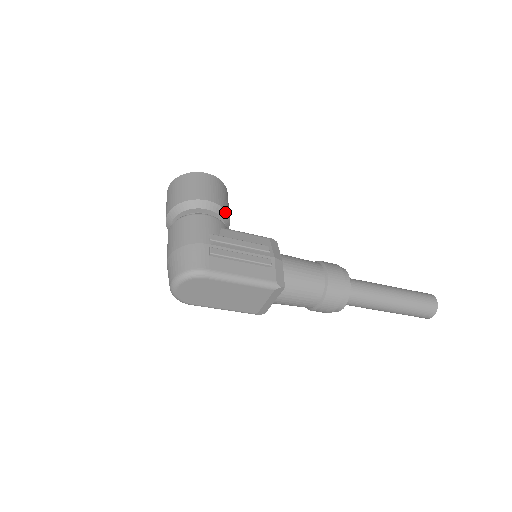
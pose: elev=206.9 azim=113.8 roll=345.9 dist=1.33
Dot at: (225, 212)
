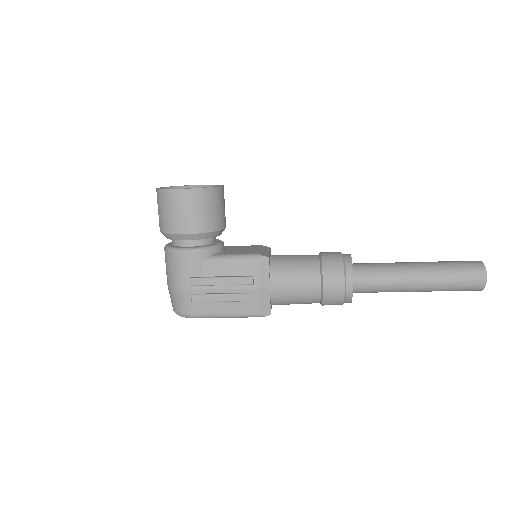
Dot at: (209, 233)
